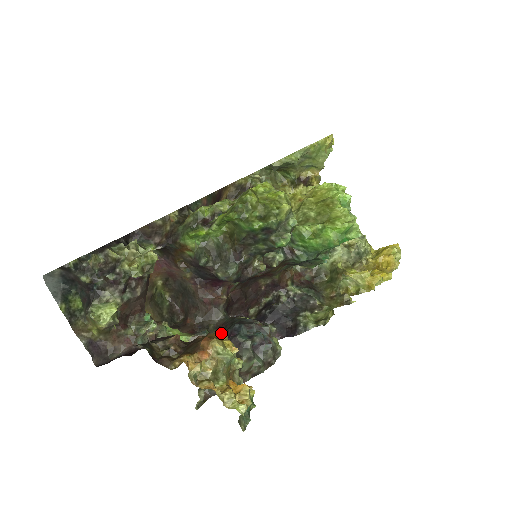
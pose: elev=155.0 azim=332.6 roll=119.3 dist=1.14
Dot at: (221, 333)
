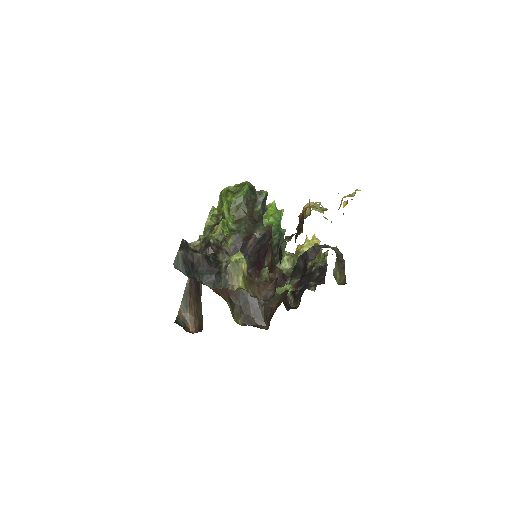
Dot at: occluded
